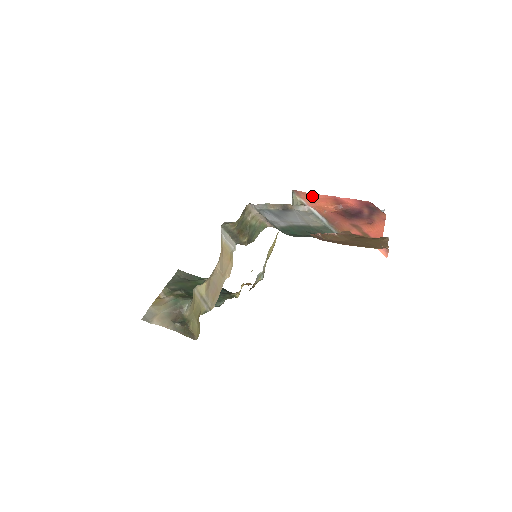
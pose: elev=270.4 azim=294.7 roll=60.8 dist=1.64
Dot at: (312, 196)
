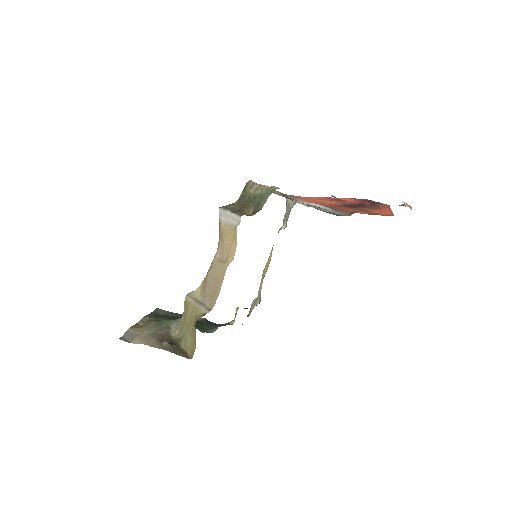
Dot at: (308, 198)
